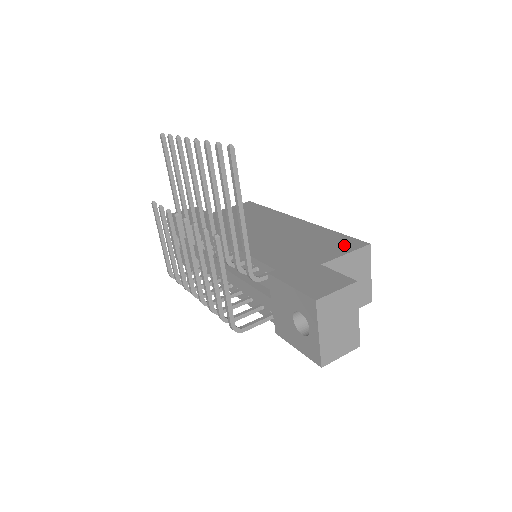
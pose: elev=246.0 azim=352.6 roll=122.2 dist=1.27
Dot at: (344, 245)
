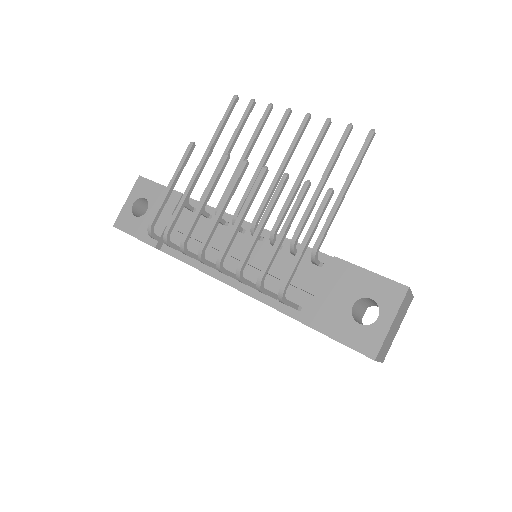
Dot at: occluded
